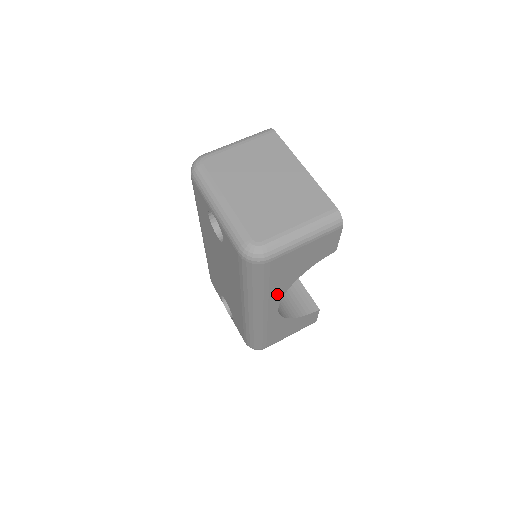
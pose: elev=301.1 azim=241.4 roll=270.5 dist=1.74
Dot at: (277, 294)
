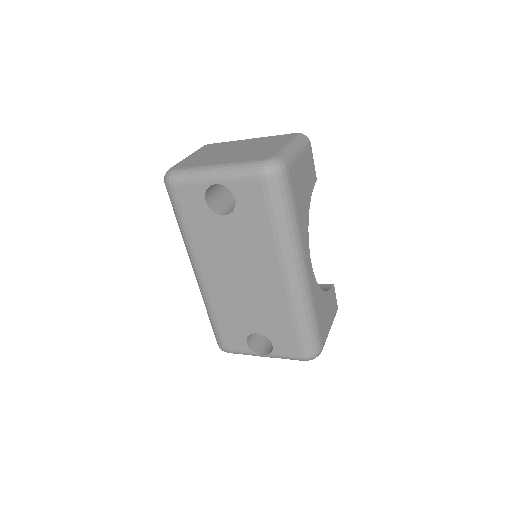
Dot at: (304, 233)
